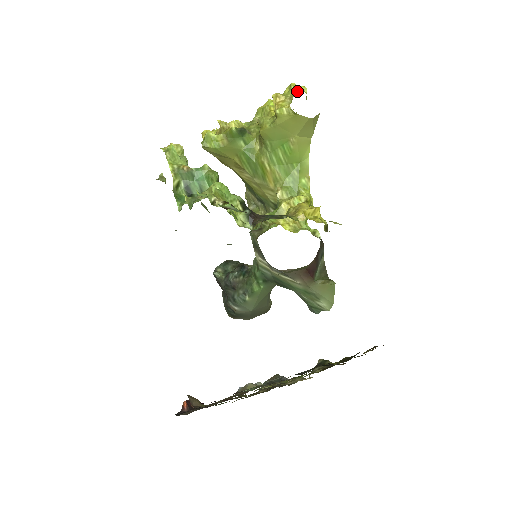
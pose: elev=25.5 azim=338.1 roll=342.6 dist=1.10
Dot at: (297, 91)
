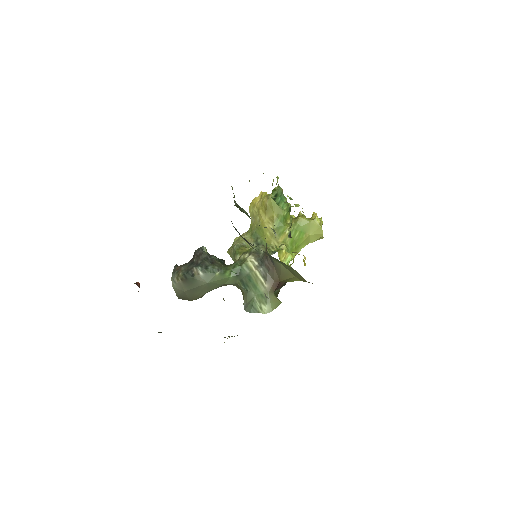
Dot at: occluded
